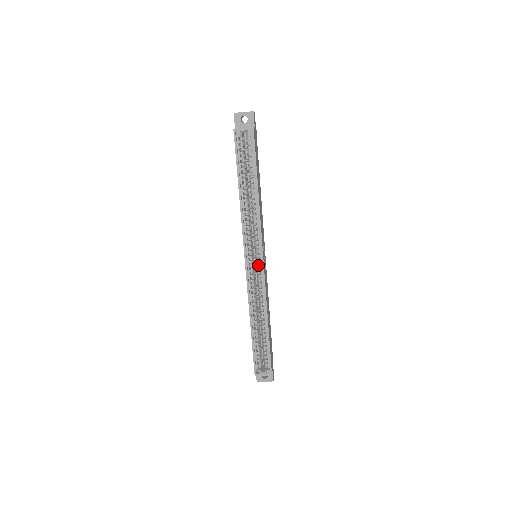
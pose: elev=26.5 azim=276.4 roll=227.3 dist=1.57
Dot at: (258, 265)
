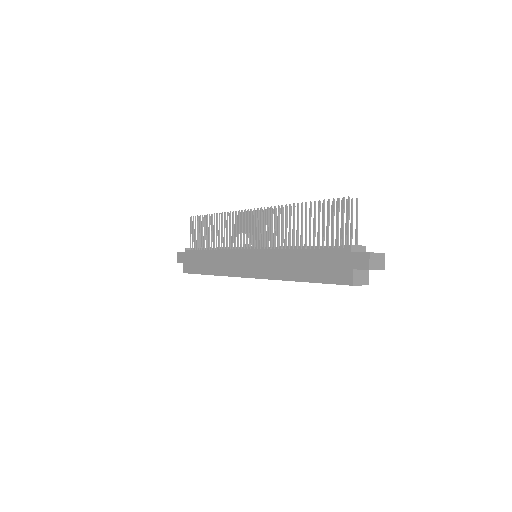
Dot at: occluded
